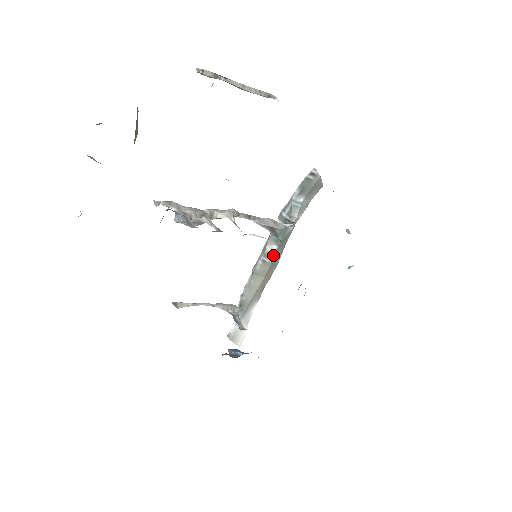
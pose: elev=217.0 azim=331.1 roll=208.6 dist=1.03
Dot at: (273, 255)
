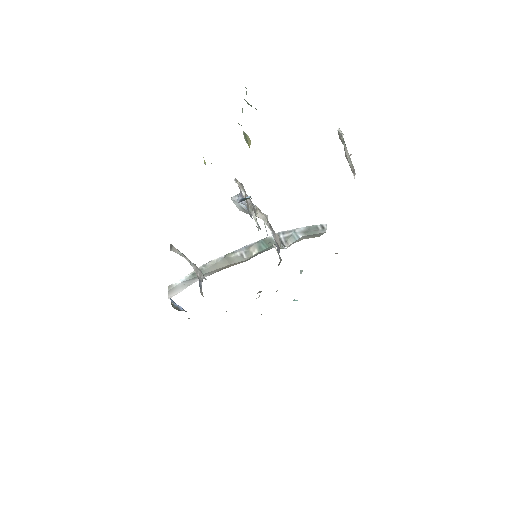
Dot at: (251, 256)
